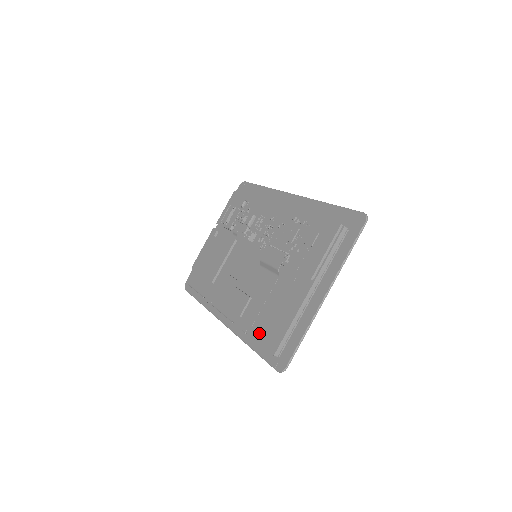
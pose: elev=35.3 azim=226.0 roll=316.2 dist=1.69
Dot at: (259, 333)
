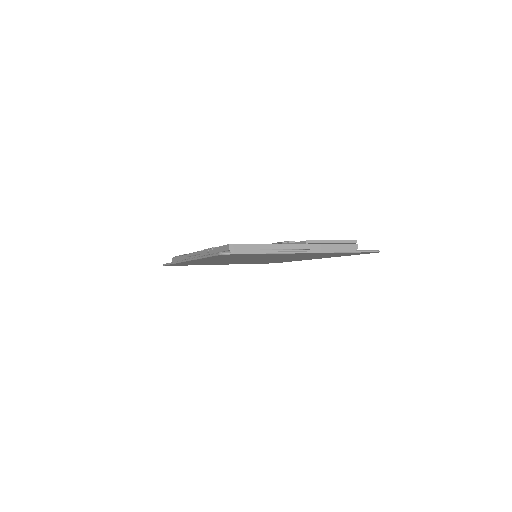
Dot at: occluded
